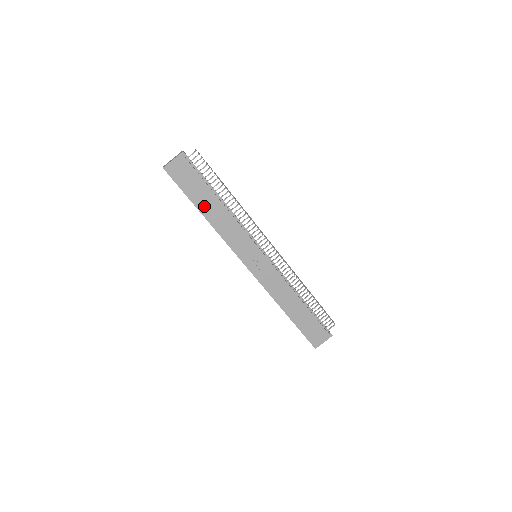
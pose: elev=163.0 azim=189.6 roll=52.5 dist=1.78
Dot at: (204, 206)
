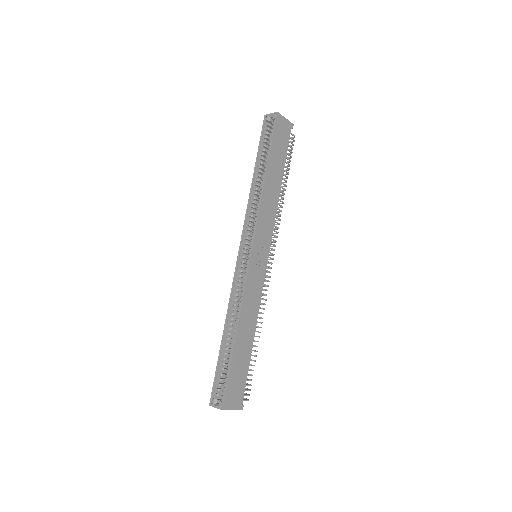
Dot at: (272, 170)
